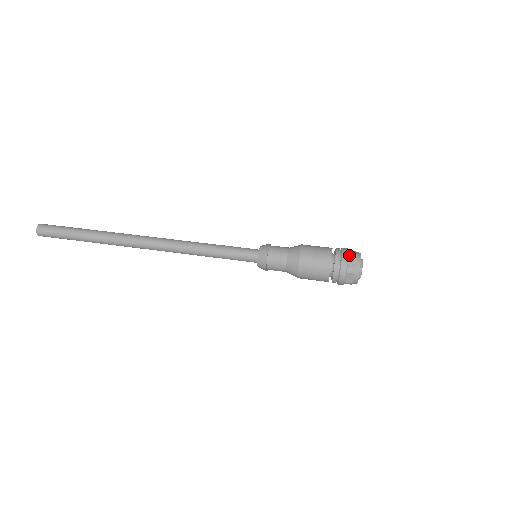
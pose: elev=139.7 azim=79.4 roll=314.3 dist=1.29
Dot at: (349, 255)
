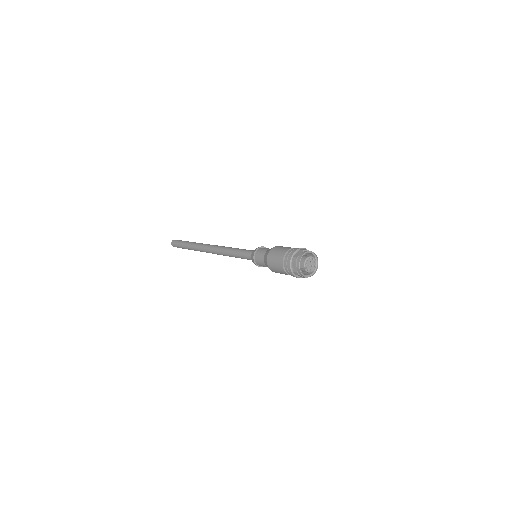
Dot at: (299, 249)
